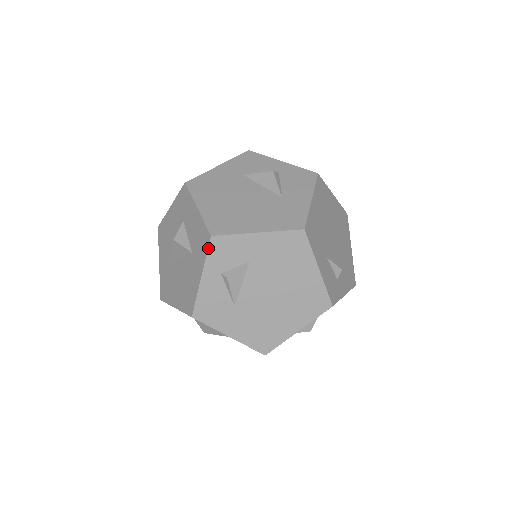
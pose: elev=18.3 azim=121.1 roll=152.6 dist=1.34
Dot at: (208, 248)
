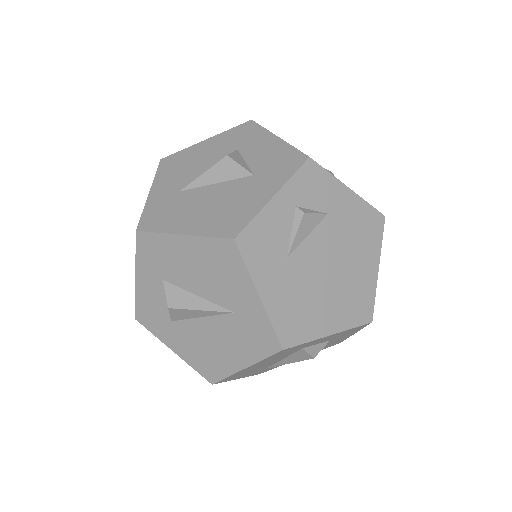
Dot at: (300, 167)
